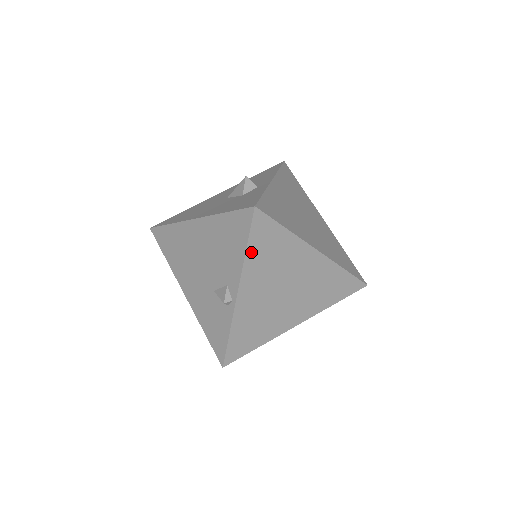
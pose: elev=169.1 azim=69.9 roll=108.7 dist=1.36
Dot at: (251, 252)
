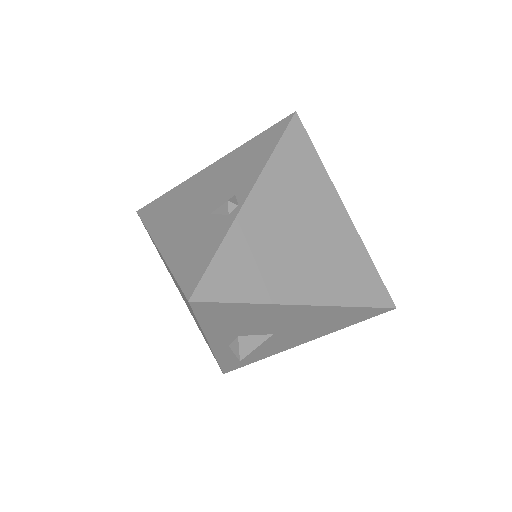
Dot at: (279, 155)
